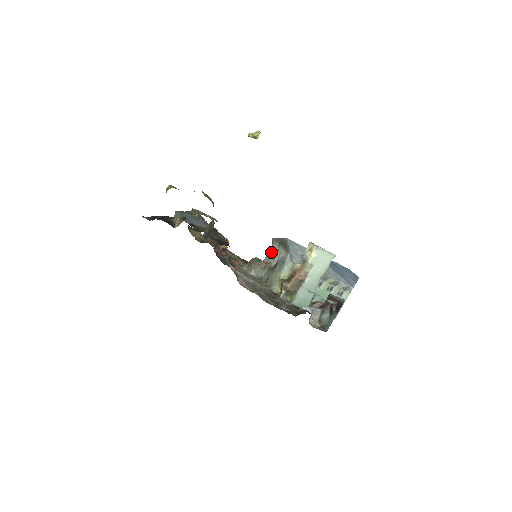
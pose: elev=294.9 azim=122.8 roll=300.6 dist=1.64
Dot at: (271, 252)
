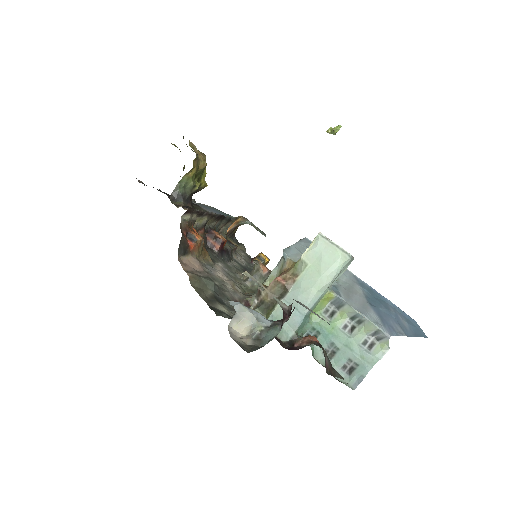
Dot at: occluded
